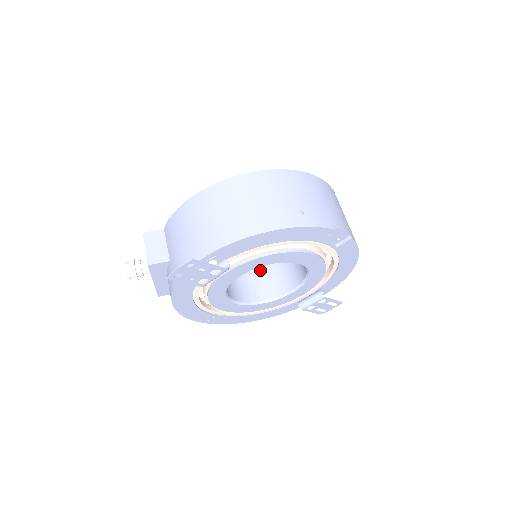
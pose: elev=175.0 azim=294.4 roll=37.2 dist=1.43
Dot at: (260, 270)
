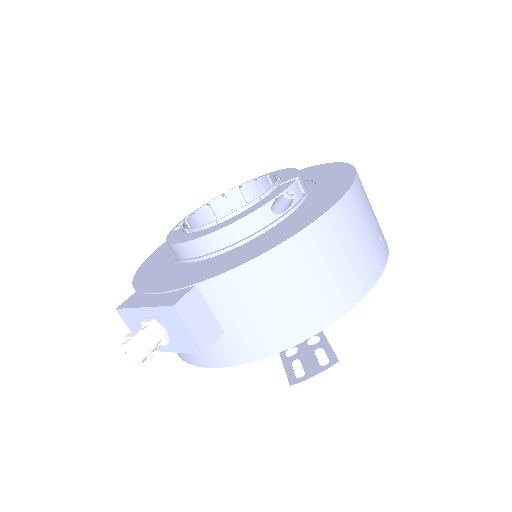
Dot at: occluded
